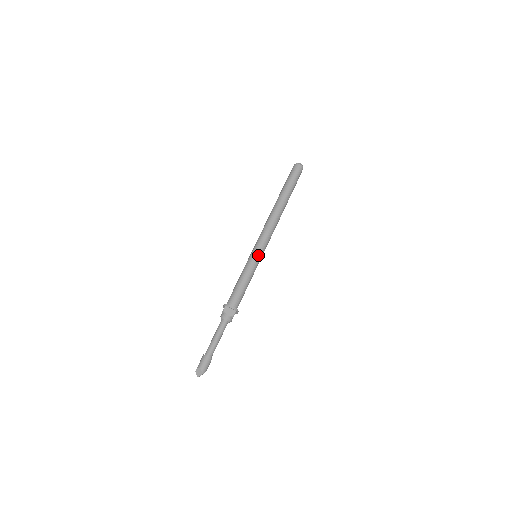
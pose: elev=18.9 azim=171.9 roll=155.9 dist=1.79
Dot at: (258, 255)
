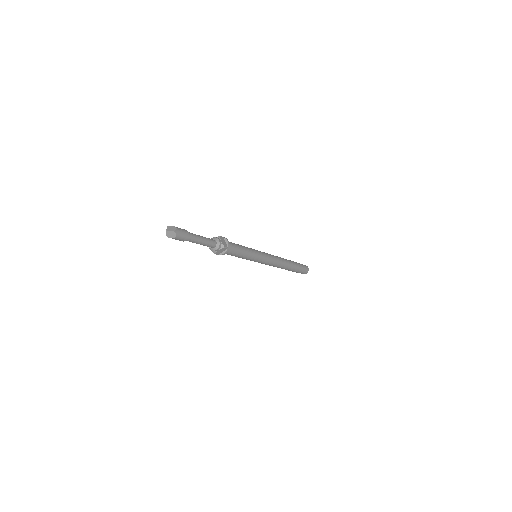
Dot at: (261, 254)
